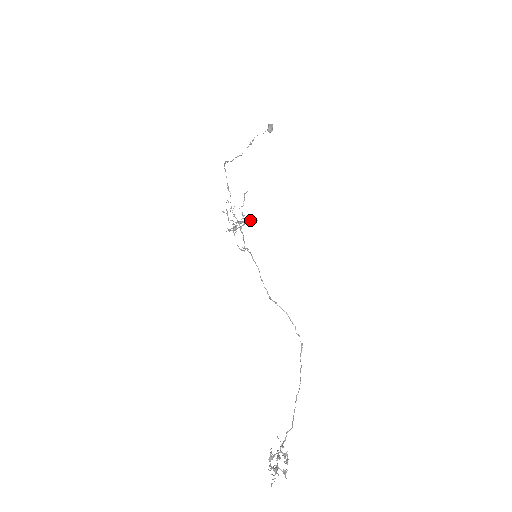
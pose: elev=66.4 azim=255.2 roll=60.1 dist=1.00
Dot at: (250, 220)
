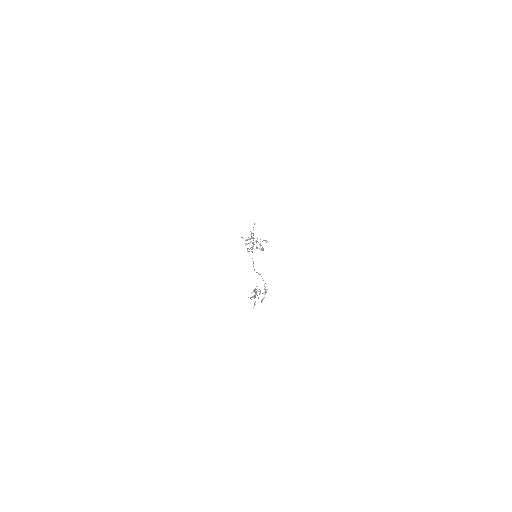
Dot at: (264, 240)
